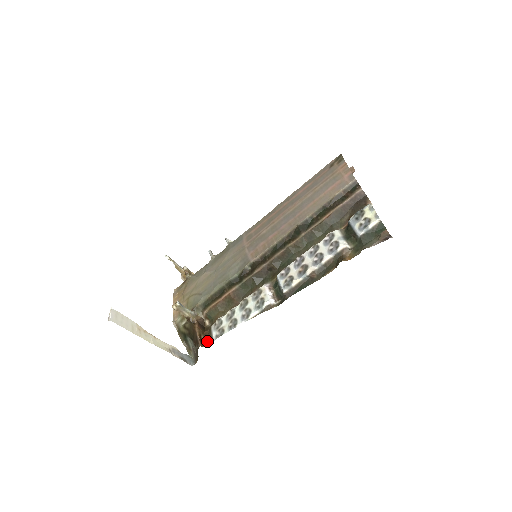
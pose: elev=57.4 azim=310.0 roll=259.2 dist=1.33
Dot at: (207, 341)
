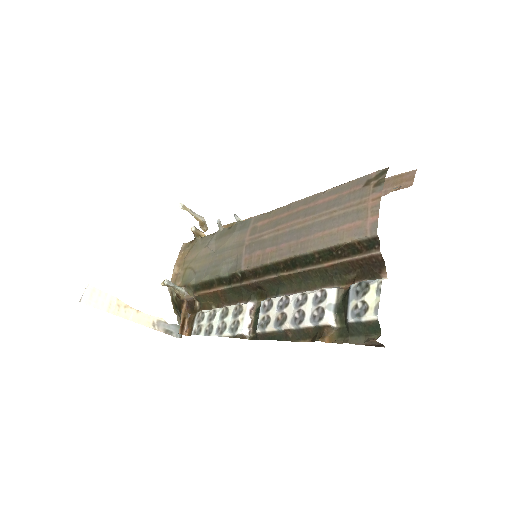
Dot at: (189, 327)
